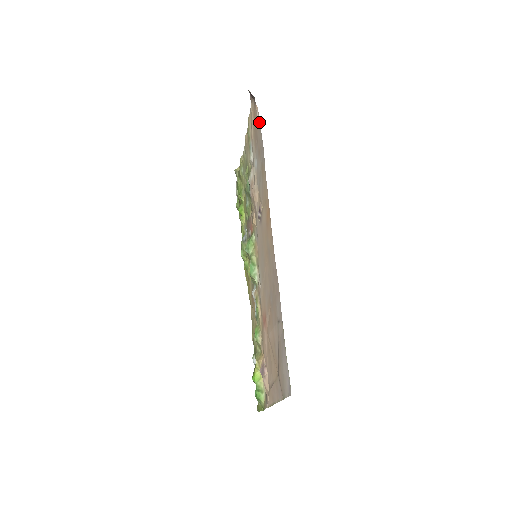
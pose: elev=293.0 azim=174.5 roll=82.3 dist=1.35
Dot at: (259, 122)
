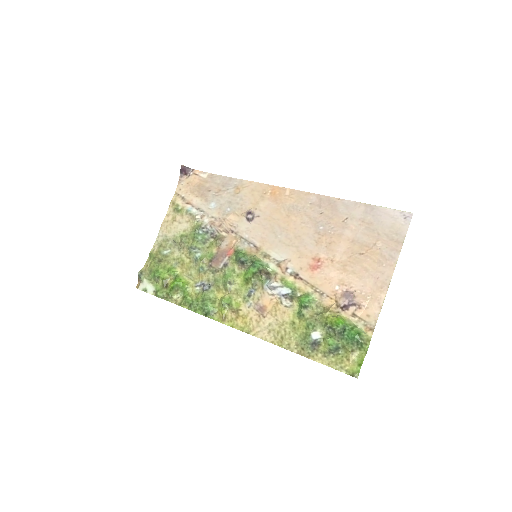
Dot at: (211, 175)
